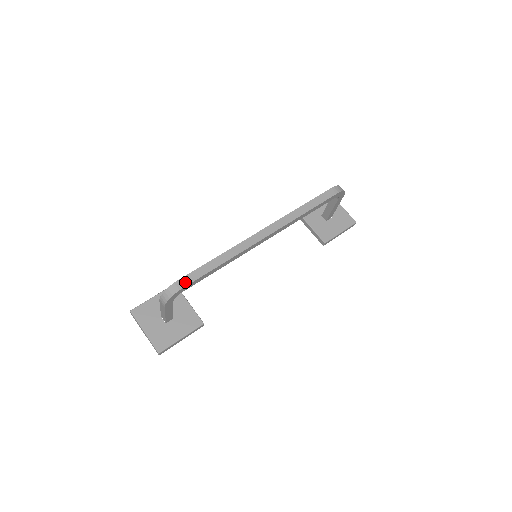
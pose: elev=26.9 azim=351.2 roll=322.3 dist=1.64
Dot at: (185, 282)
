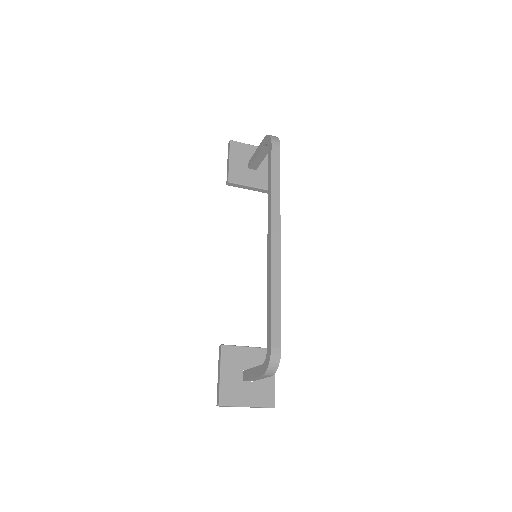
Dot at: (277, 342)
